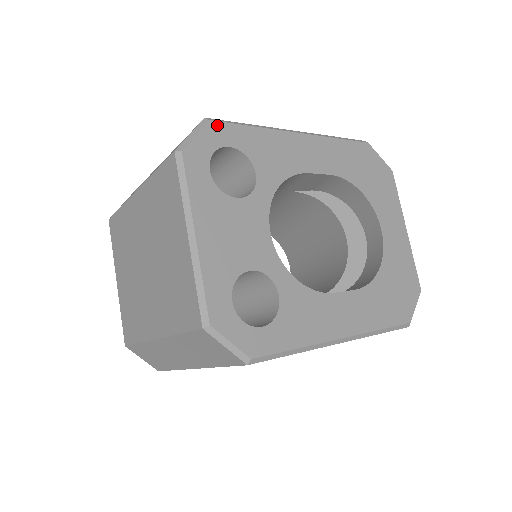
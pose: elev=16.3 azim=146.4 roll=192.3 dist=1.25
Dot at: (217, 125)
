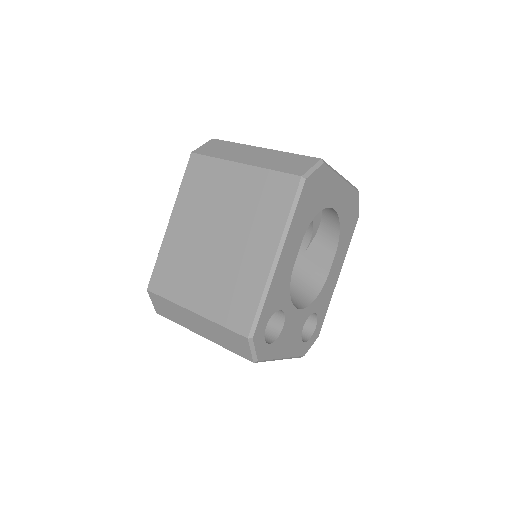
Dot at: (256, 333)
